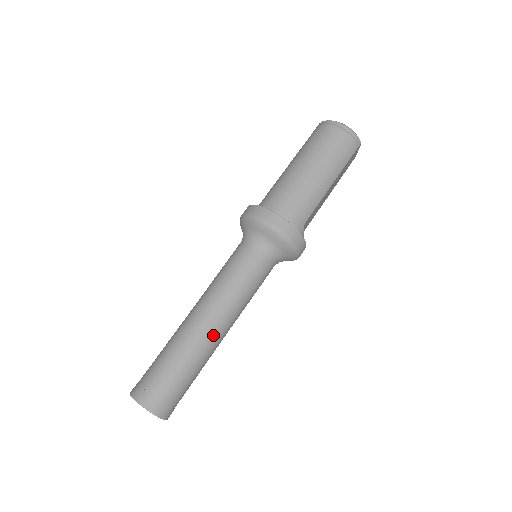
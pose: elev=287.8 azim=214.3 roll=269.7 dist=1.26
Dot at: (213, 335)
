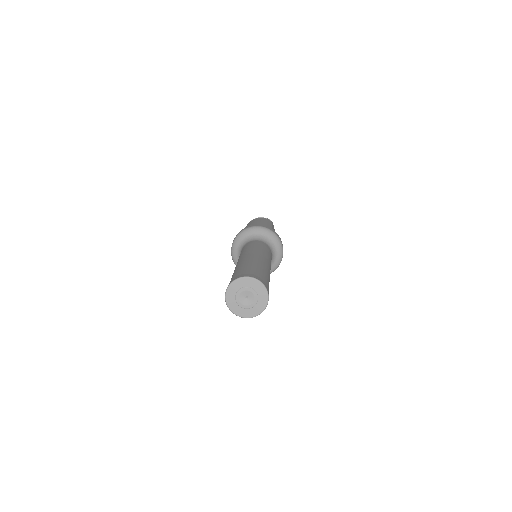
Dot at: (260, 259)
